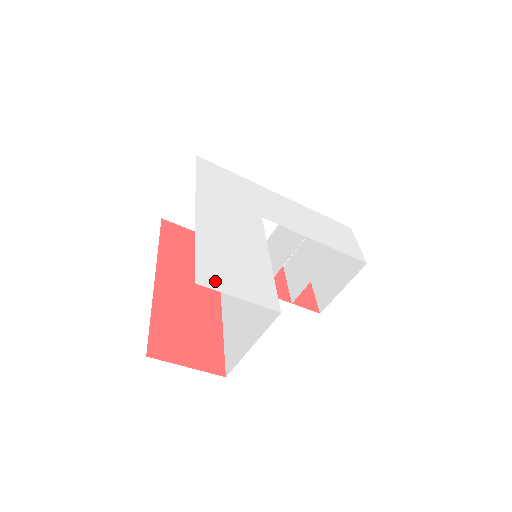
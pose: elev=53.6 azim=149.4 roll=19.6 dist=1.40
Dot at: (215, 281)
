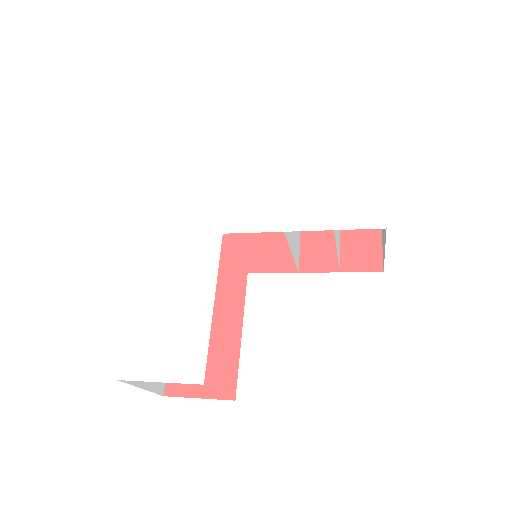
Dot at: (138, 368)
